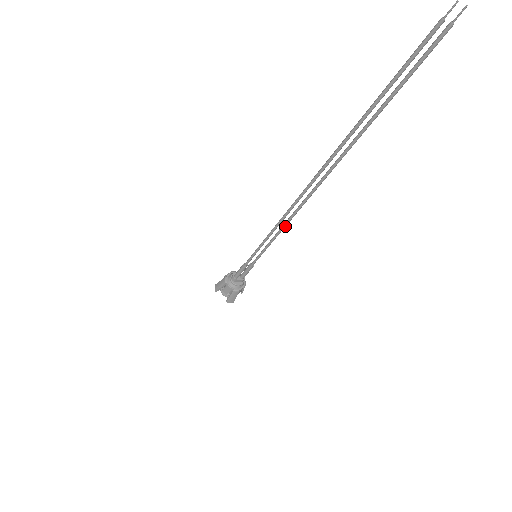
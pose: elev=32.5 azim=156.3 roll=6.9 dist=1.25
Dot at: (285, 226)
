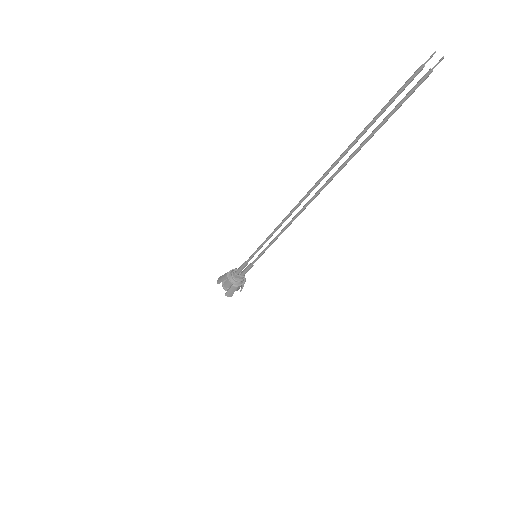
Dot at: (283, 231)
